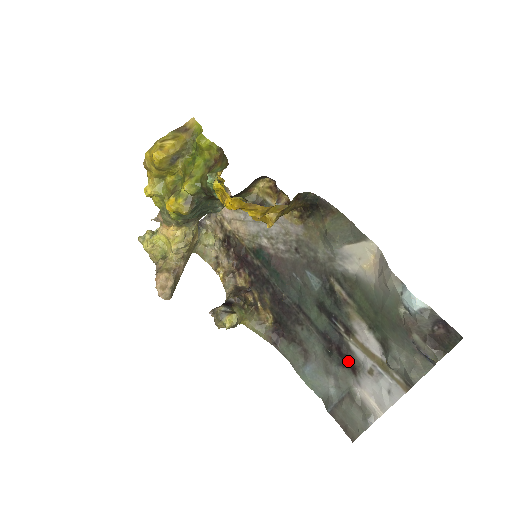
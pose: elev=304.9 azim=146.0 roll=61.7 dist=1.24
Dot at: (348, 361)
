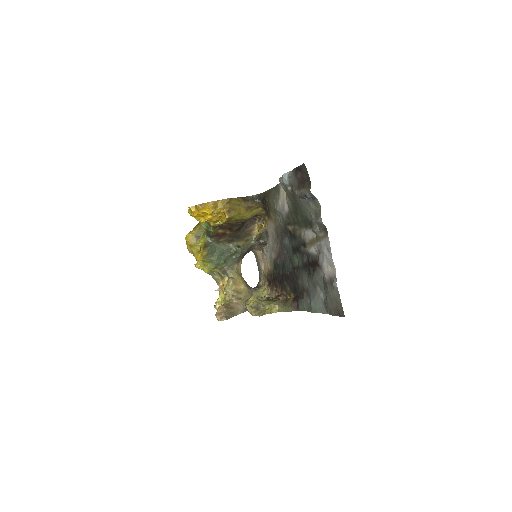
Dot at: (313, 263)
